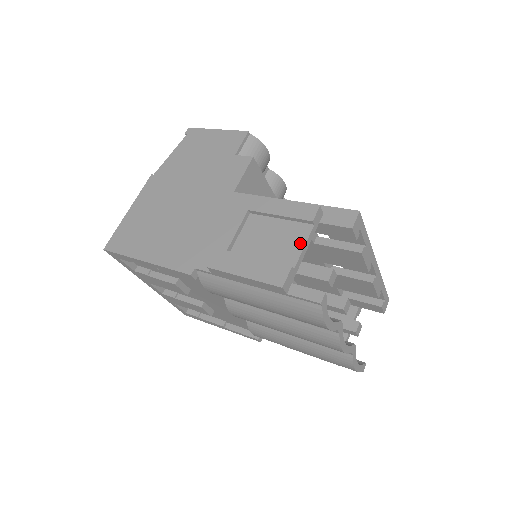
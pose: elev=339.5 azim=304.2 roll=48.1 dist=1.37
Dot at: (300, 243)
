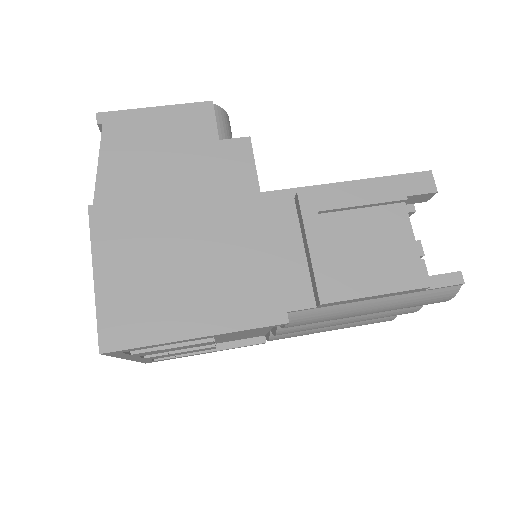
Dot at: (406, 229)
